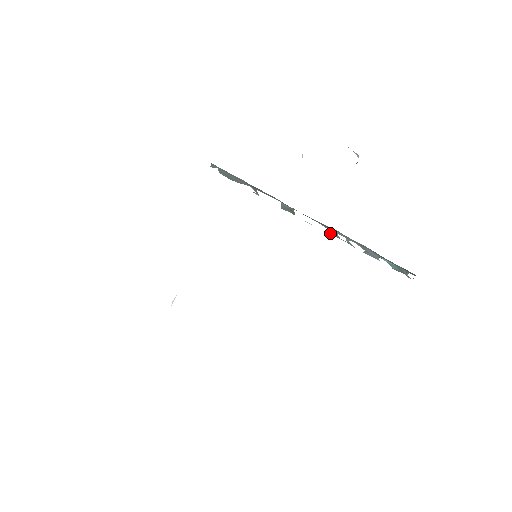
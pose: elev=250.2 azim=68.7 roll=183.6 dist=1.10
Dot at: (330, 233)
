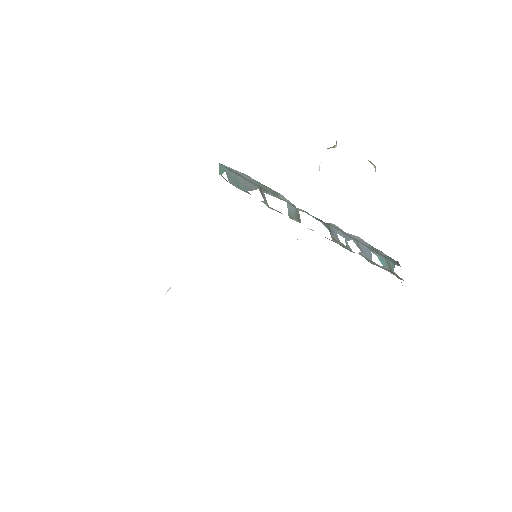
Dot at: (332, 239)
